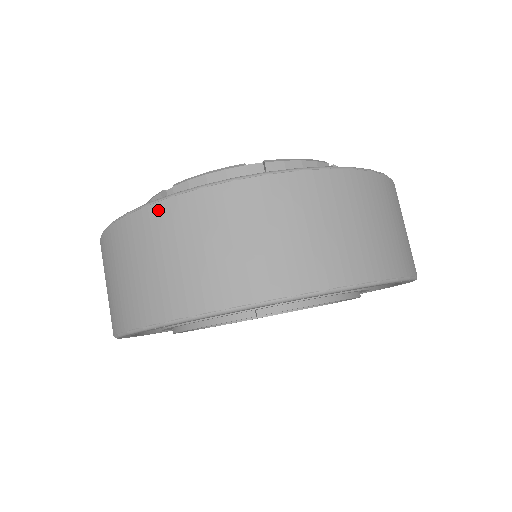
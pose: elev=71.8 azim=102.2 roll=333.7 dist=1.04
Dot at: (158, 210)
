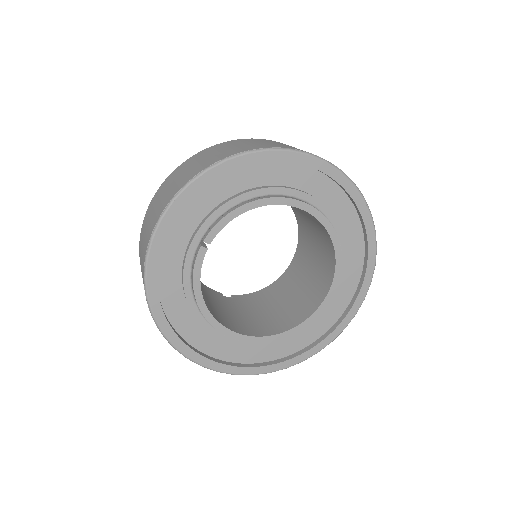
Dot at: (139, 245)
